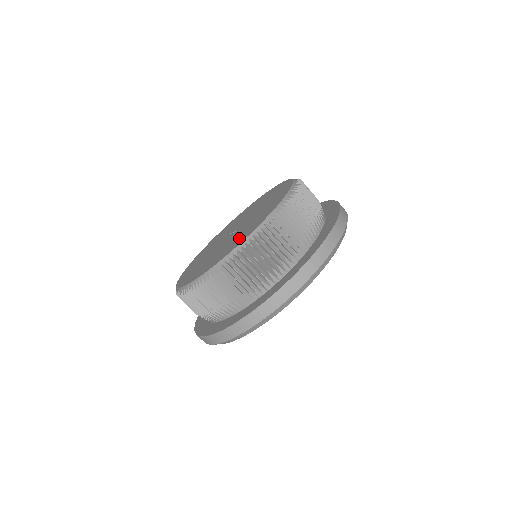
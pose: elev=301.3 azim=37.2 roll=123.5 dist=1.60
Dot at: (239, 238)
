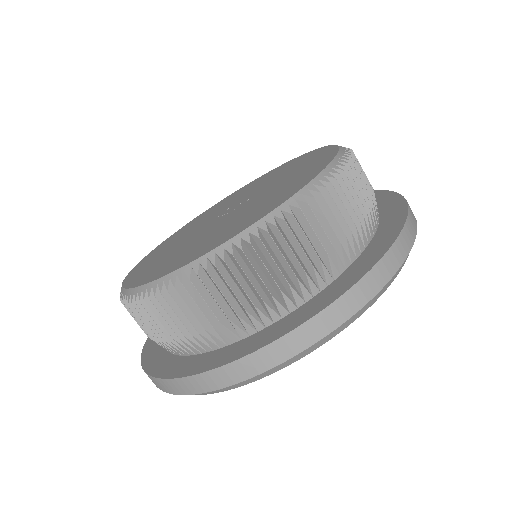
Dot at: (259, 209)
